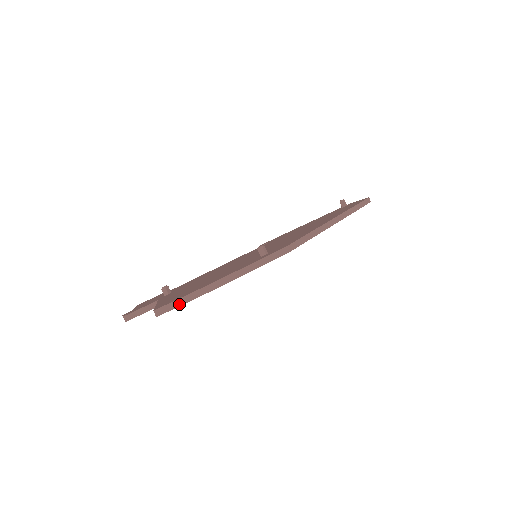
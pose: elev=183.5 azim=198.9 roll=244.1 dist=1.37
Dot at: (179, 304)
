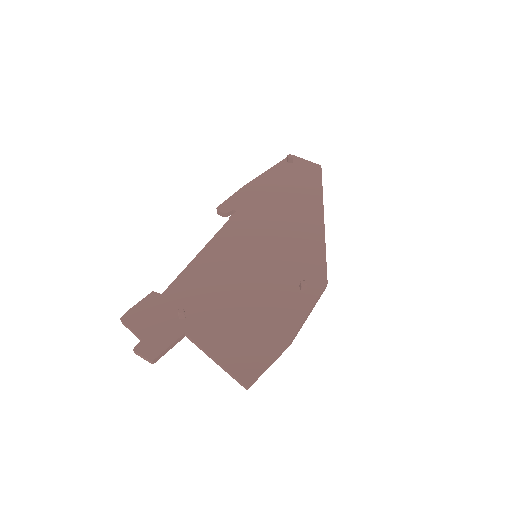
Dot at: (264, 371)
